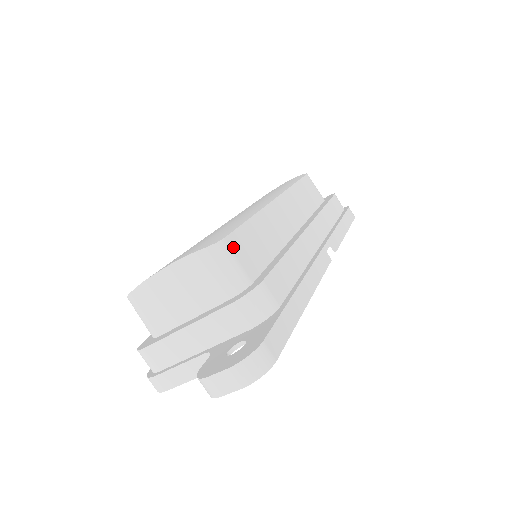
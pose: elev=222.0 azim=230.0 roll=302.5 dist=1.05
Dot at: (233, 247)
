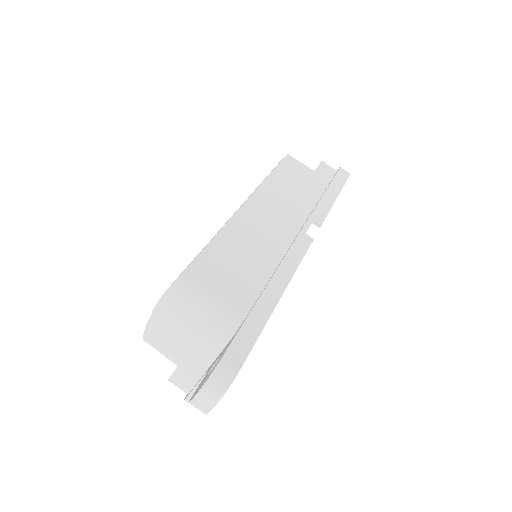
Dot at: (195, 276)
